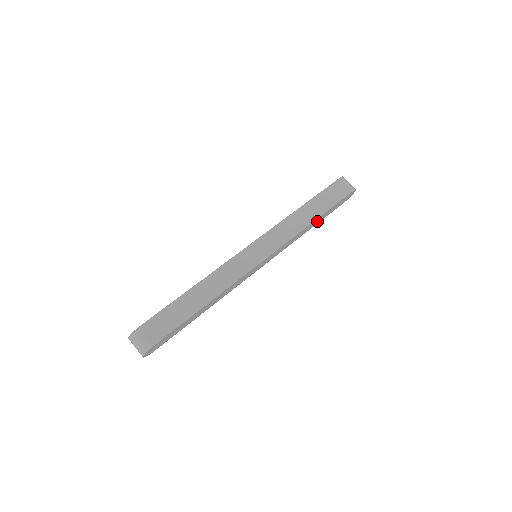
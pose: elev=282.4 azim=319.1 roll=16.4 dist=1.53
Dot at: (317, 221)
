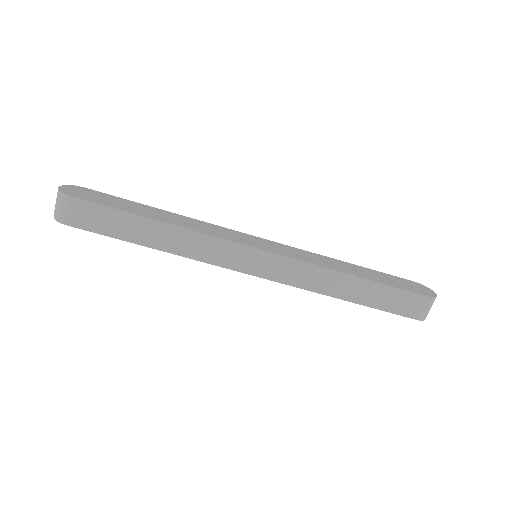
Dot at: occluded
